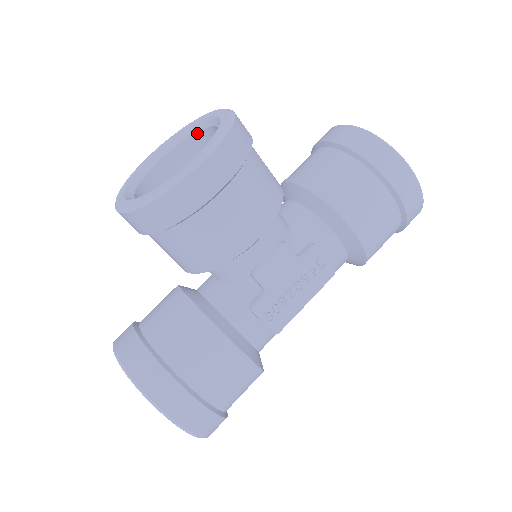
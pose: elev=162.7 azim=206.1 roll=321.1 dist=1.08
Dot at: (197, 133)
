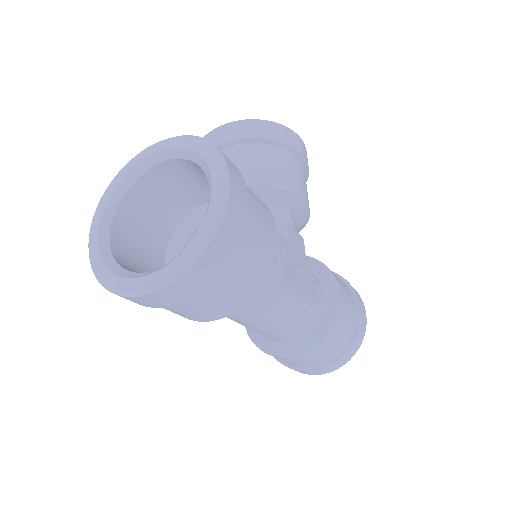
Dot at: occluded
